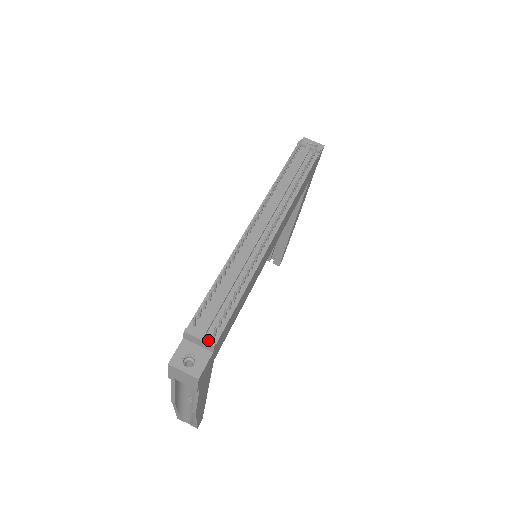
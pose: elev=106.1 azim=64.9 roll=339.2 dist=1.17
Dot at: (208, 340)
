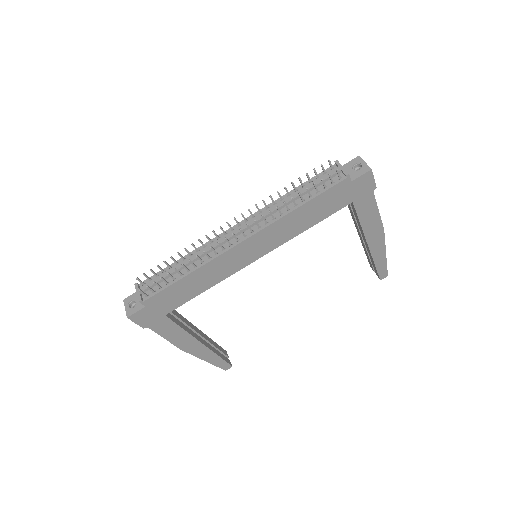
Dot at: (139, 296)
